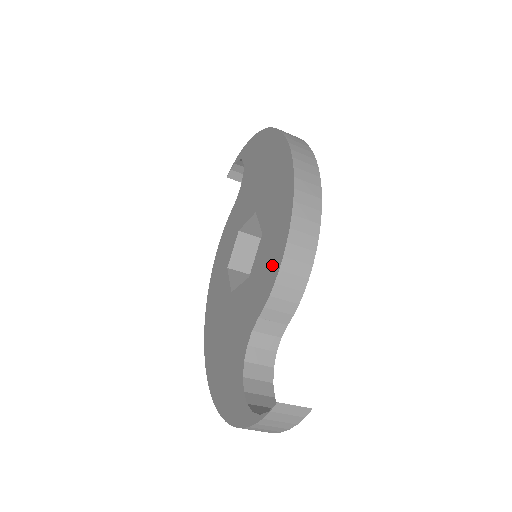
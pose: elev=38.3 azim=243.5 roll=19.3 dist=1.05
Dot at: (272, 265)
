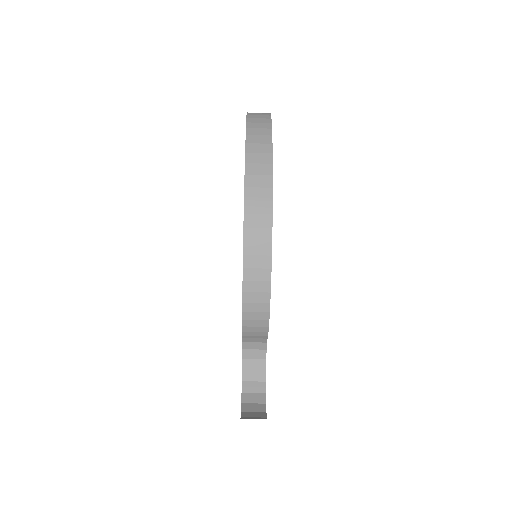
Dot at: occluded
